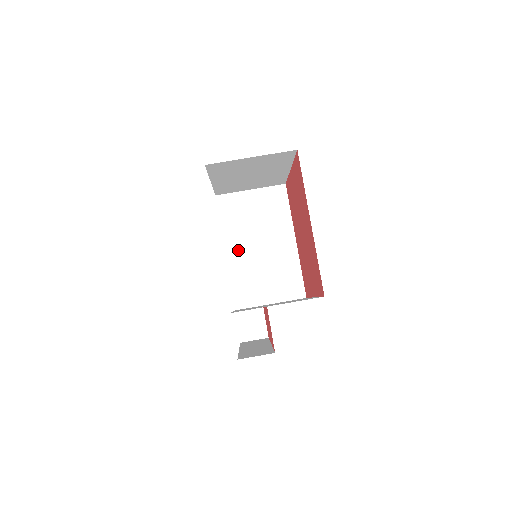
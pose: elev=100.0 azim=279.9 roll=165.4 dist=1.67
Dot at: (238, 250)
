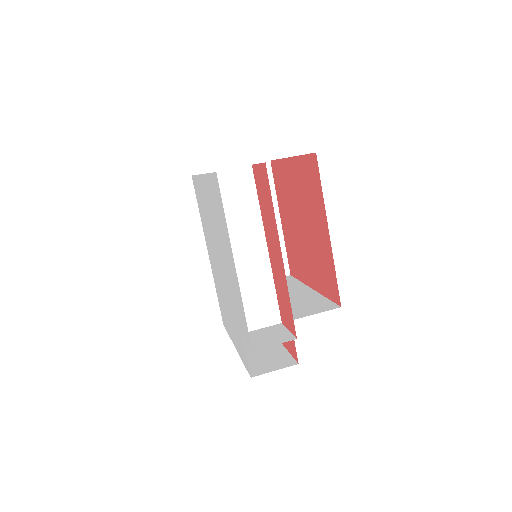
Dot at: occluded
